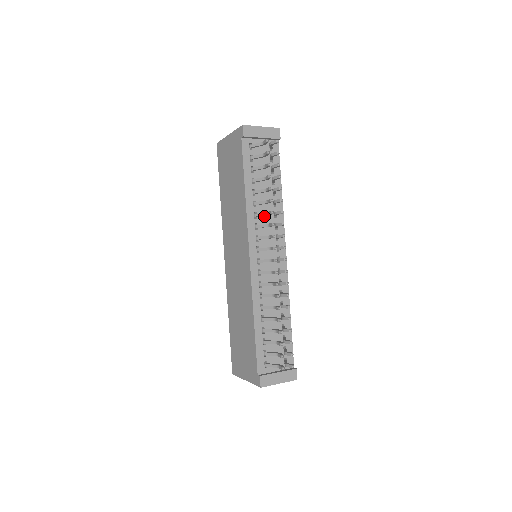
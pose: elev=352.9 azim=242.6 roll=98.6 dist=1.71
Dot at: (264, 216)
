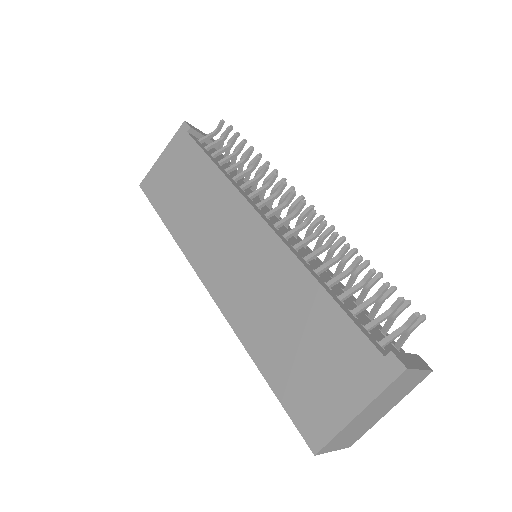
Dot at: occluded
